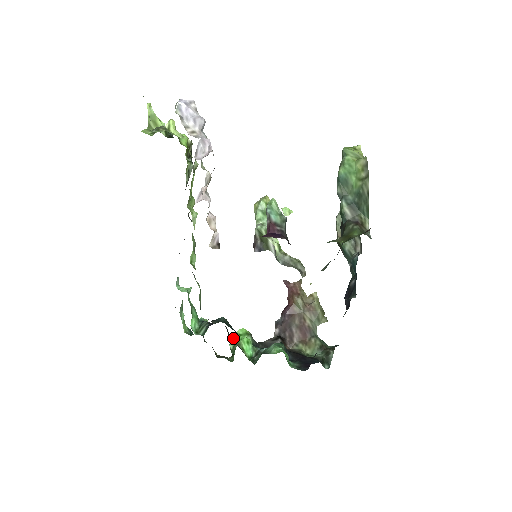
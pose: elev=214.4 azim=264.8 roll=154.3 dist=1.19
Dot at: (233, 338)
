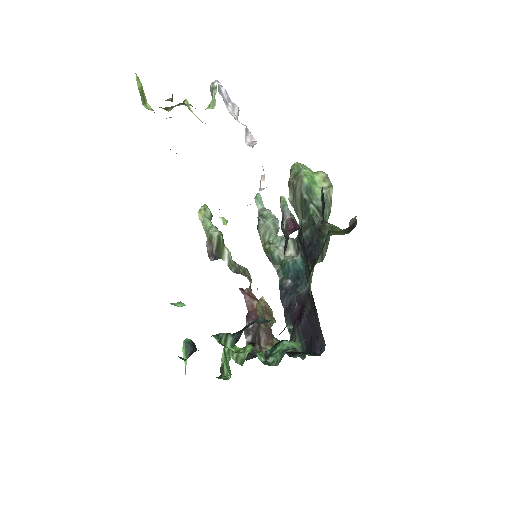
Dot at: (231, 351)
